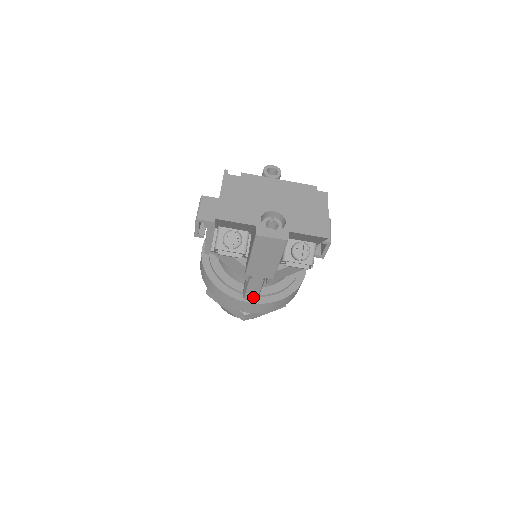
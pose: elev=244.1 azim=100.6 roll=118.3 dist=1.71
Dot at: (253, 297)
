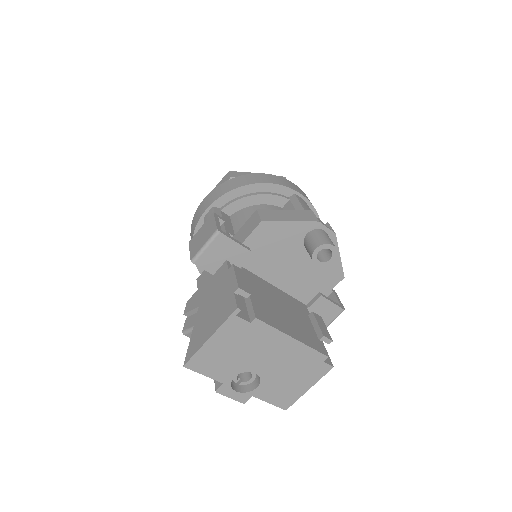
Dot at: occluded
